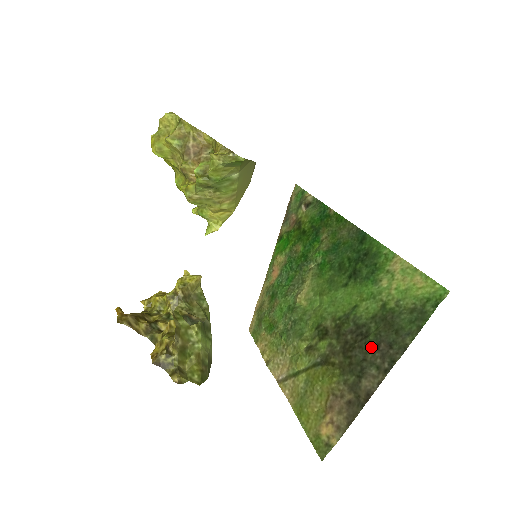
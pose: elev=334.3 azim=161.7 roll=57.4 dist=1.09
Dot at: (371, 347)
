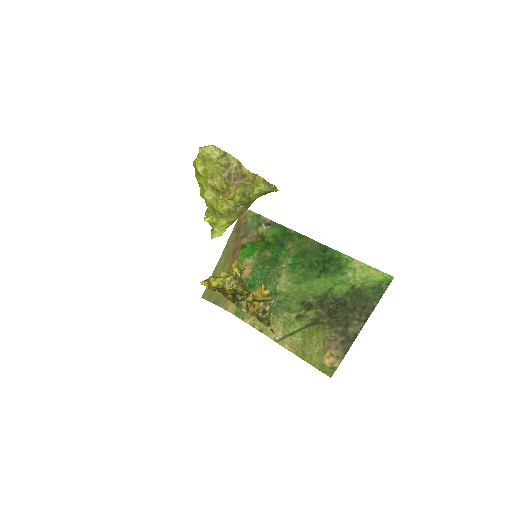
Dot at: (350, 310)
